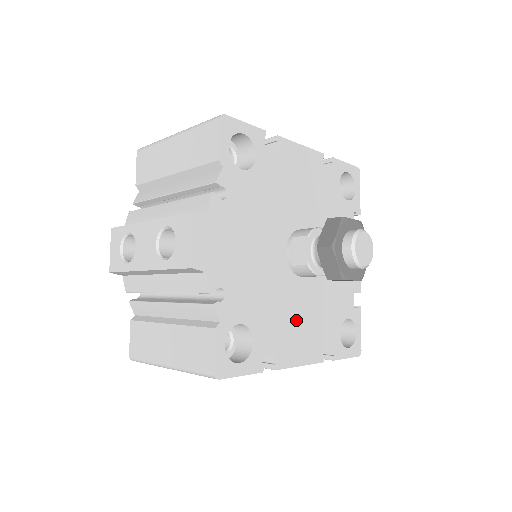
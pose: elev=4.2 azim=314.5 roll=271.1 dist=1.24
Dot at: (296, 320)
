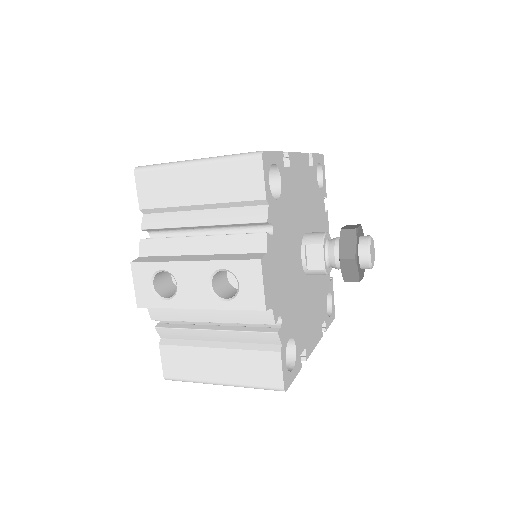
Dot at: (310, 313)
